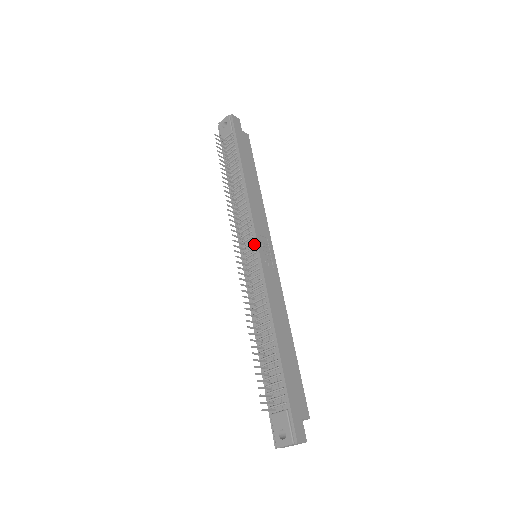
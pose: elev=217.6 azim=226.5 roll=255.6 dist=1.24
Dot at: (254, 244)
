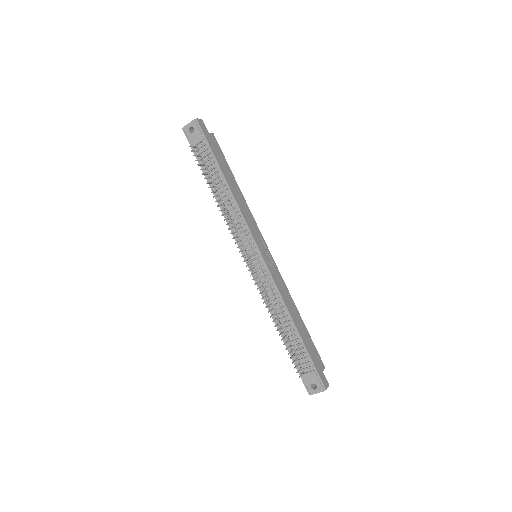
Dot at: (256, 250)
